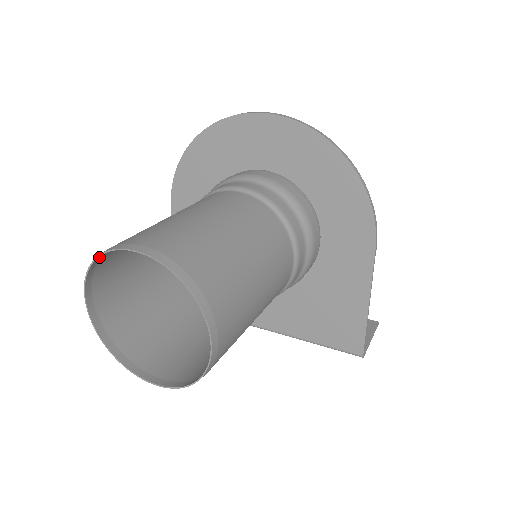
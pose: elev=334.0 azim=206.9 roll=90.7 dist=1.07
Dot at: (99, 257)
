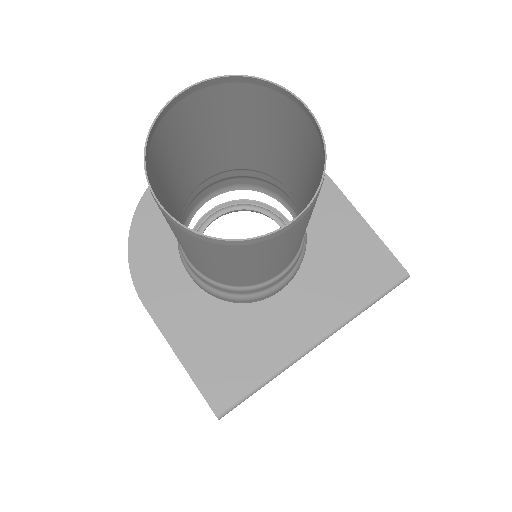
Dot at: (149, 139)
